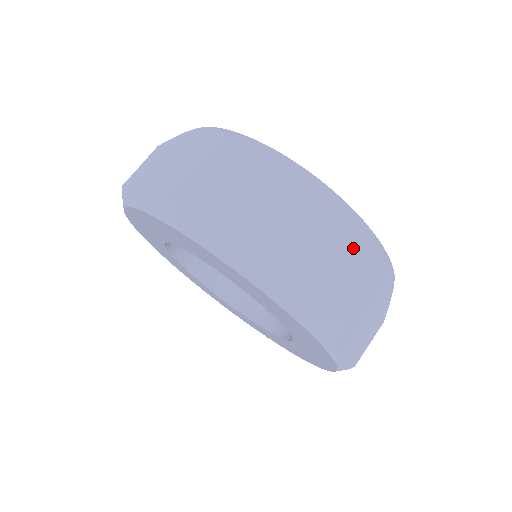
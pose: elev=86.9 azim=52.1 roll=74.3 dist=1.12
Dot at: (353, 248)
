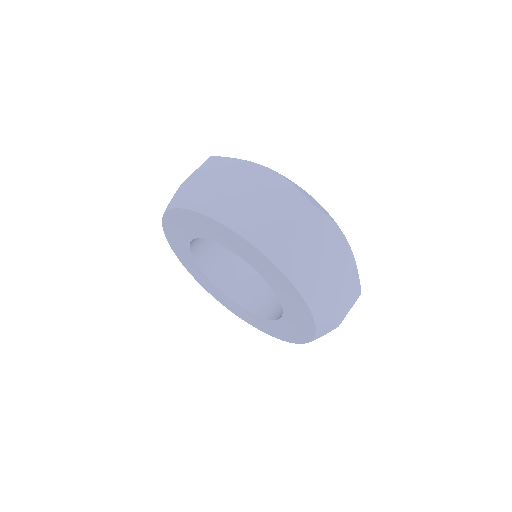
Dot at: (352, 284)
